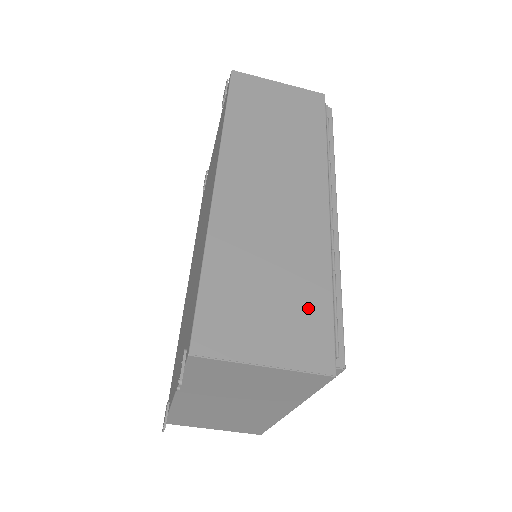
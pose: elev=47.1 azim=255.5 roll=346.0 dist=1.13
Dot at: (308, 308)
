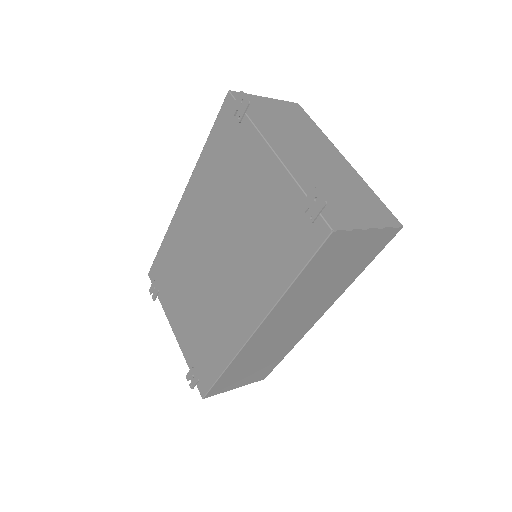
Dot at: (269, 365)
